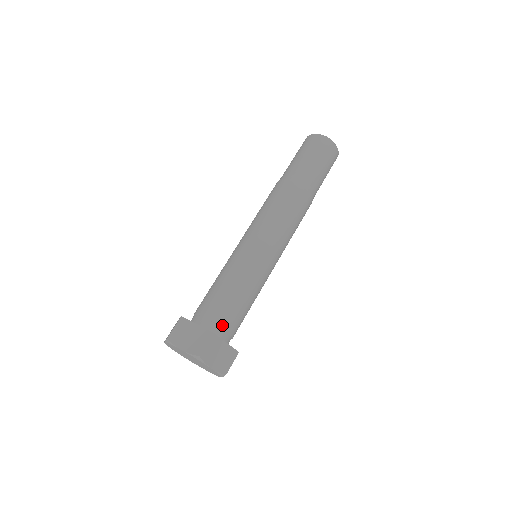
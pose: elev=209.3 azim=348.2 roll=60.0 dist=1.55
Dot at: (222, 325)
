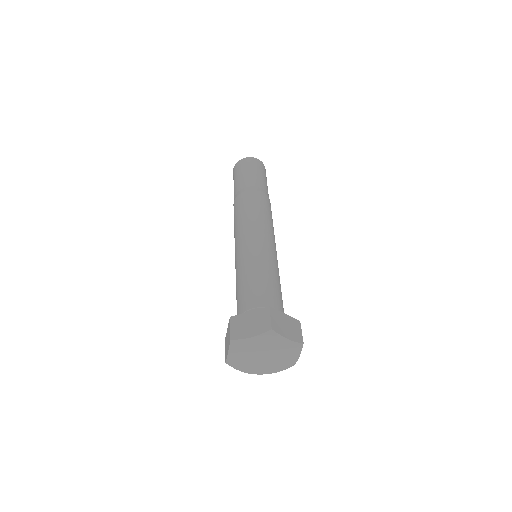
Dot at: (270, 306)
